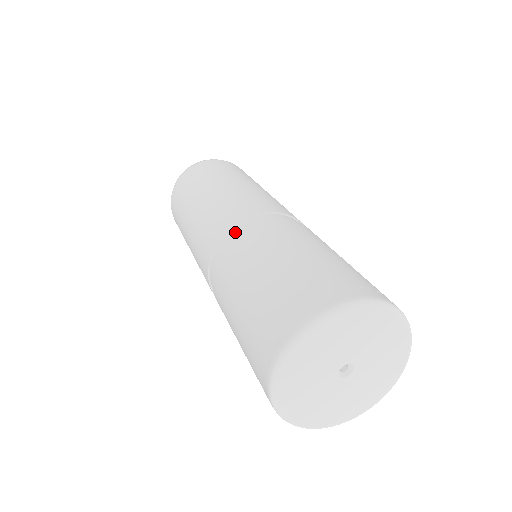
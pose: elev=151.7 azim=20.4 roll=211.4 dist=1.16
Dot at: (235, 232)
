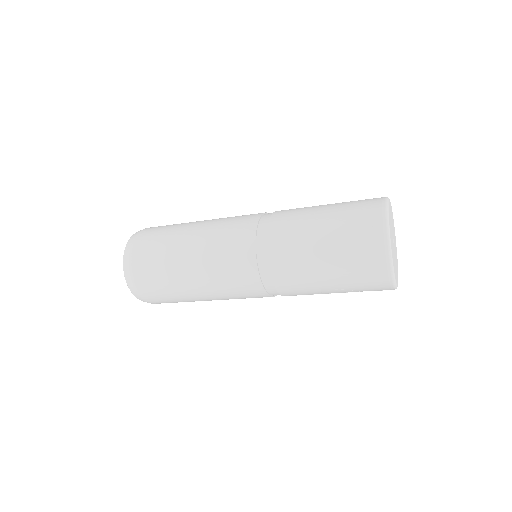
Dot at: occluded
